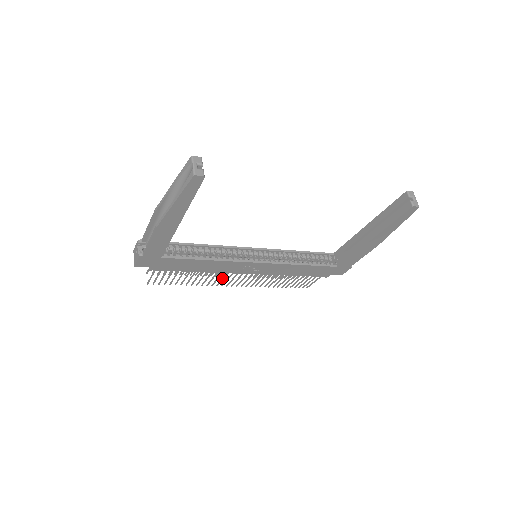
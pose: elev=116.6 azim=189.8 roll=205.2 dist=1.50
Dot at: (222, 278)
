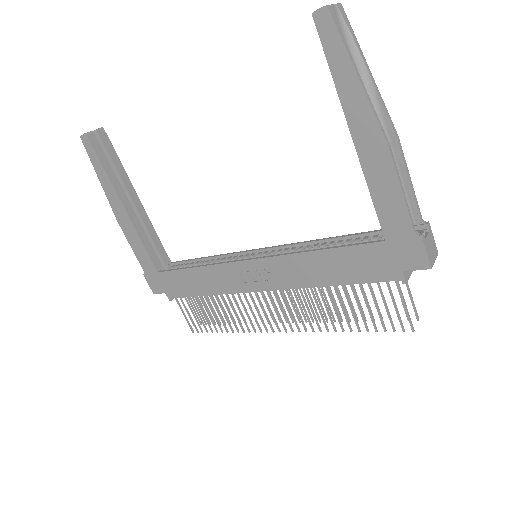
Dot at: (252, 311)
